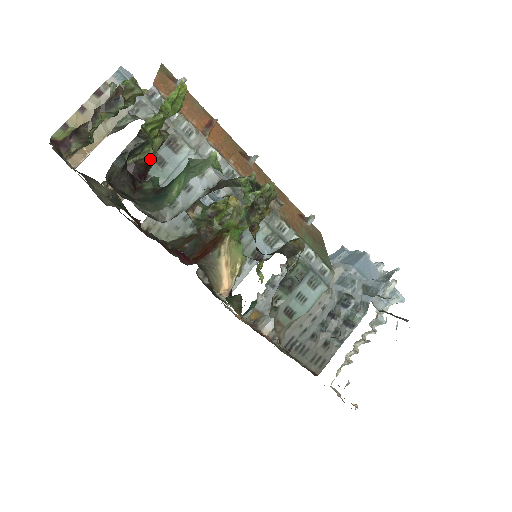
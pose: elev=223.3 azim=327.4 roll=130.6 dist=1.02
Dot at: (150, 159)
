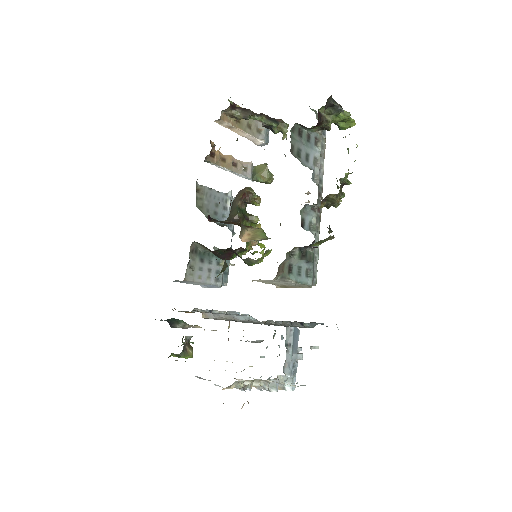
Dot at: (325, 123)
